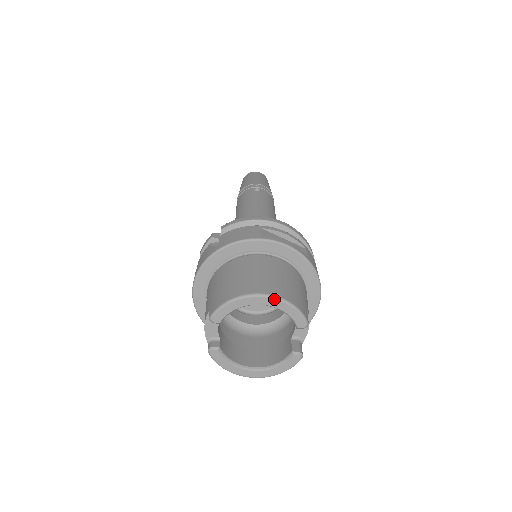
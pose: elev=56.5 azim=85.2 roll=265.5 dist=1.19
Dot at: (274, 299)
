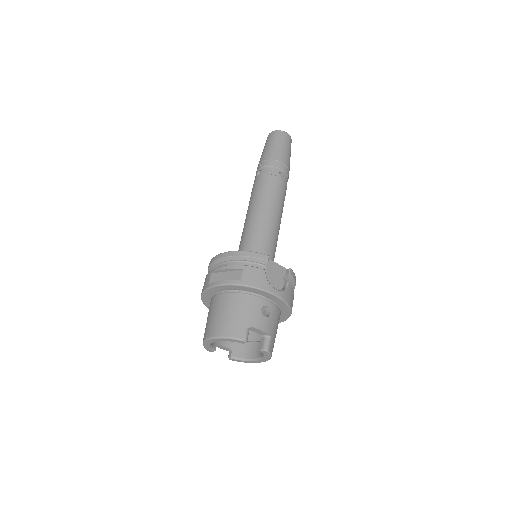
Dot at: (215, 339)
